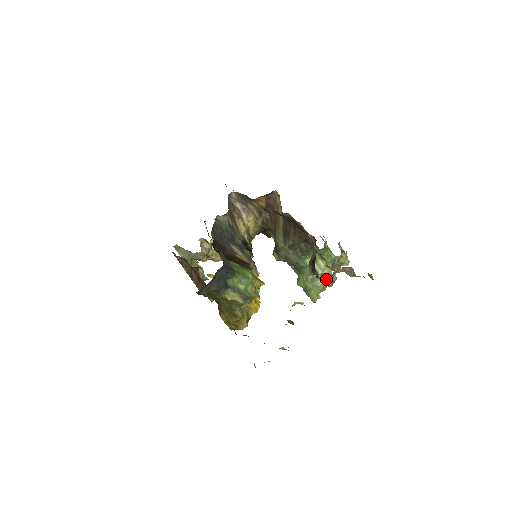
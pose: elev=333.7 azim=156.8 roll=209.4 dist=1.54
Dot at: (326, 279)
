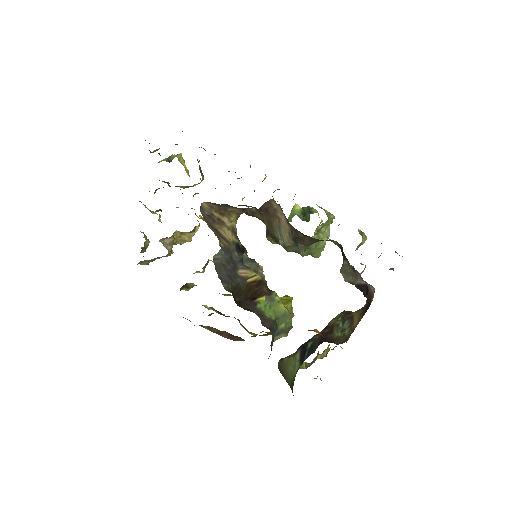
Dot at: occluded
